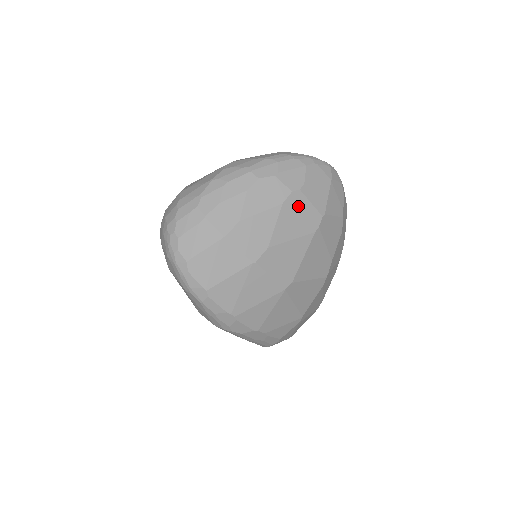
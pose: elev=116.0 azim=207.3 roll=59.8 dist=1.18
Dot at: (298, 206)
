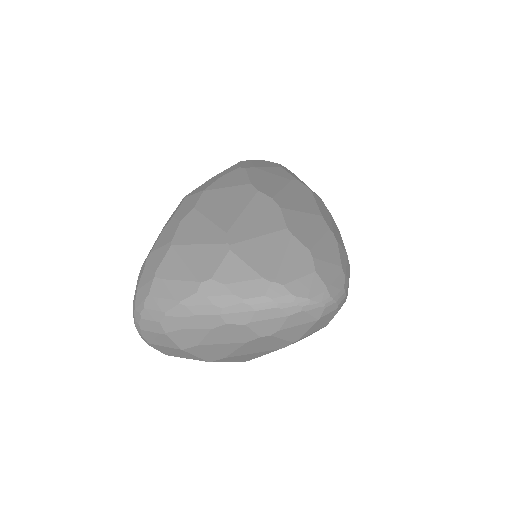
Dot at: (265, 341)
